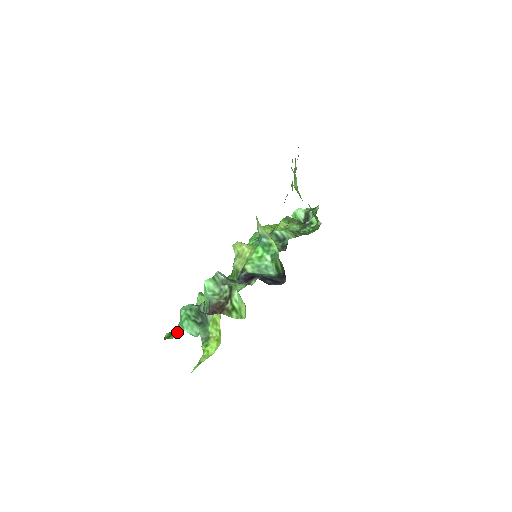
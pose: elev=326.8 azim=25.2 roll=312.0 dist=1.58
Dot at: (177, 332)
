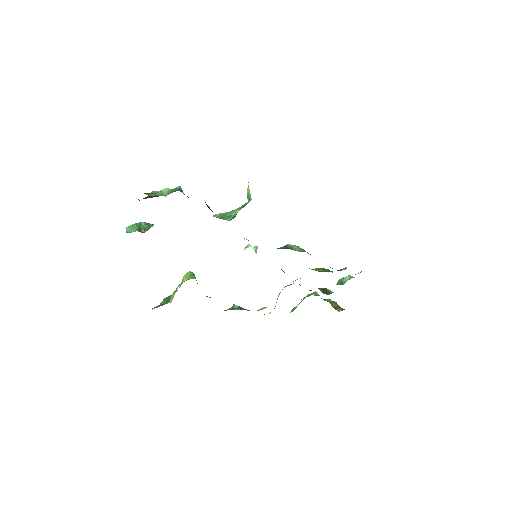
Dot at: occluded
